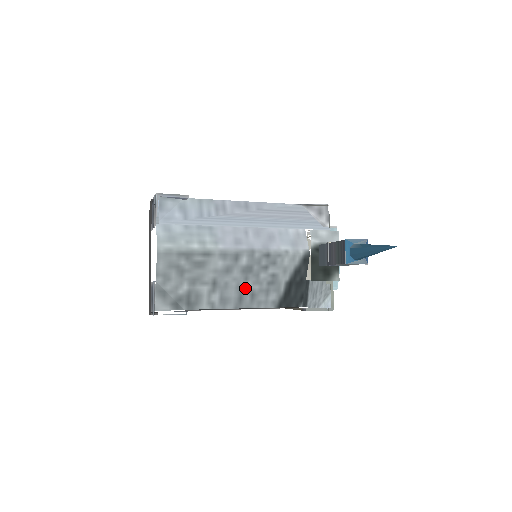
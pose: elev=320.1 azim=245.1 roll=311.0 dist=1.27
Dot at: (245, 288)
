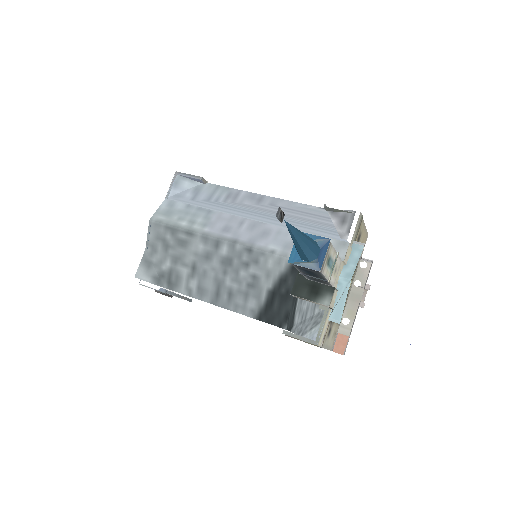
Dot at: (223, 283)
